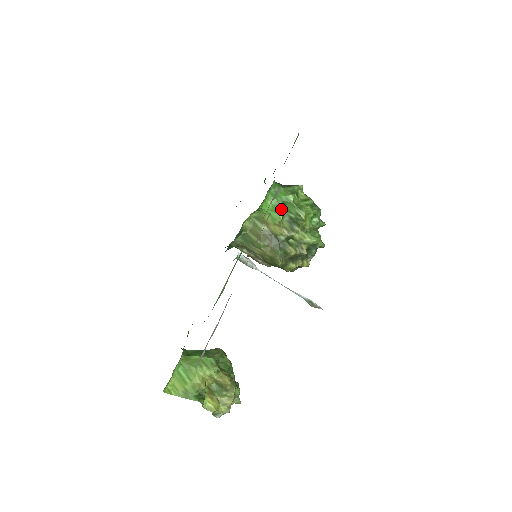
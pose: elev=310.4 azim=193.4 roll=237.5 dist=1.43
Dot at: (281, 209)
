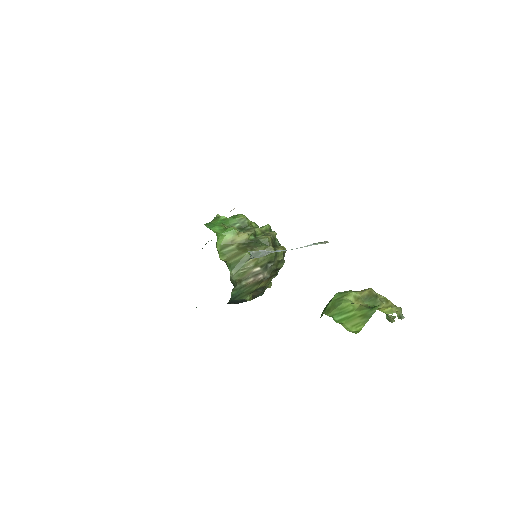
Dot at: occluded
